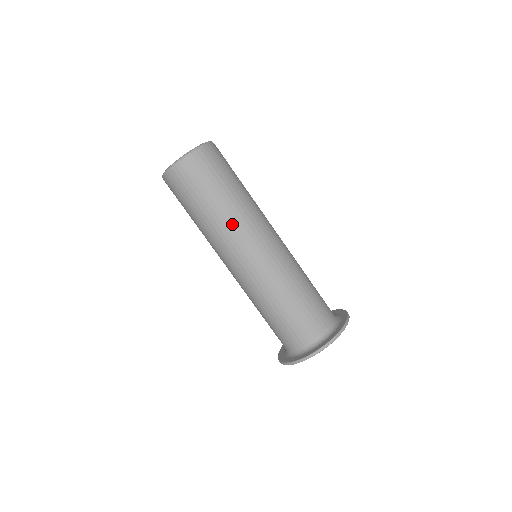
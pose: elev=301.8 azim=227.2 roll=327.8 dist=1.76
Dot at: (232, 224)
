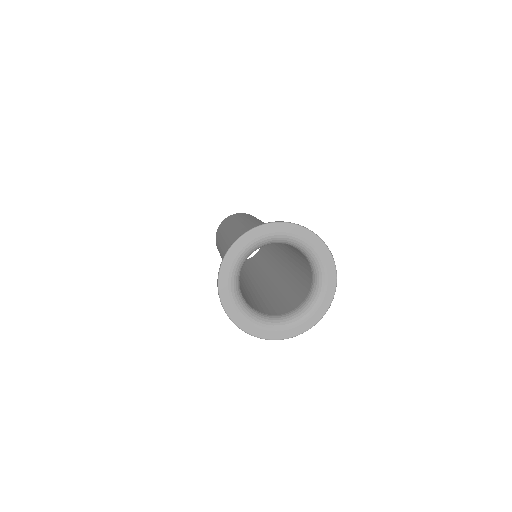
Dot at: (237, 222)
